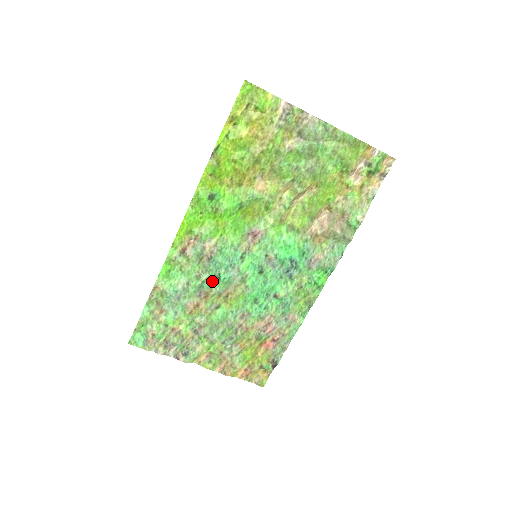
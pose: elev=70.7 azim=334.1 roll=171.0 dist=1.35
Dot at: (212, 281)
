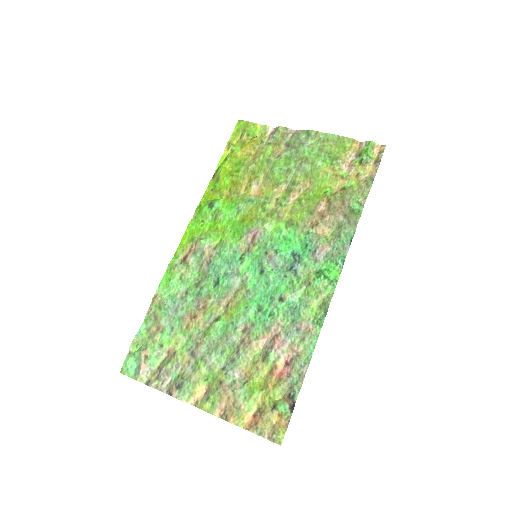
Dot at: (211, 288)
